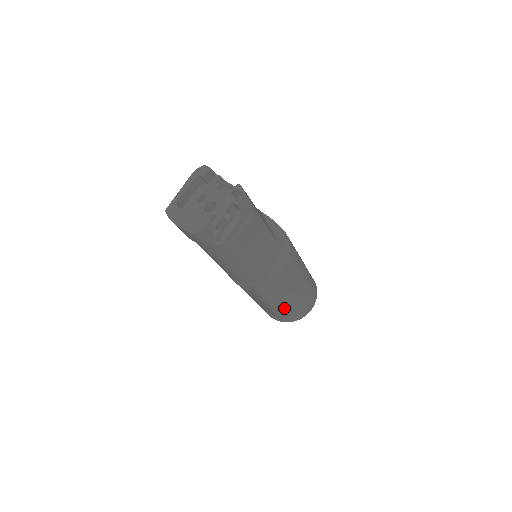
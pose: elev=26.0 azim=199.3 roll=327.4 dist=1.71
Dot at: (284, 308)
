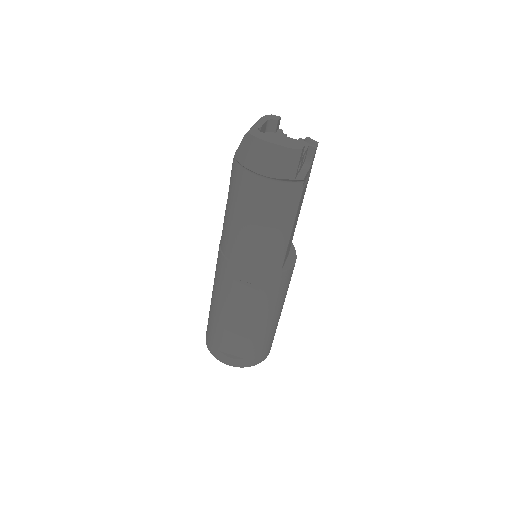
Dot at: (263, 333)
